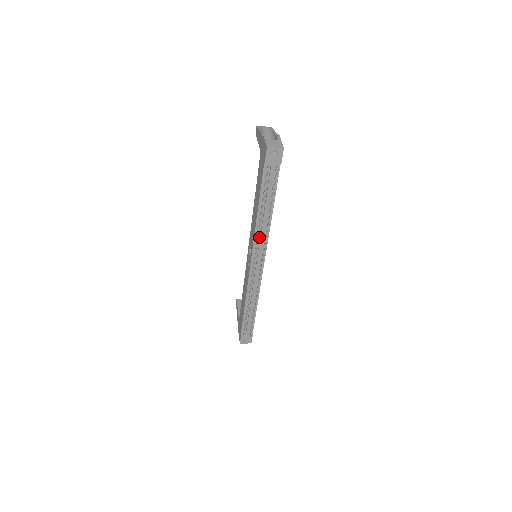
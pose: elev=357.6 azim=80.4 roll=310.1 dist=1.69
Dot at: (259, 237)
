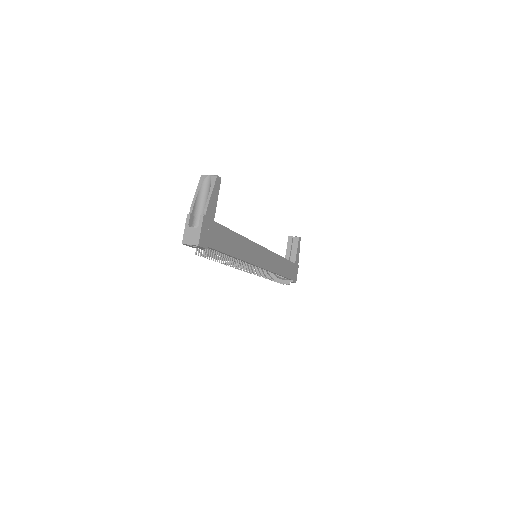
Dot at: occluded
